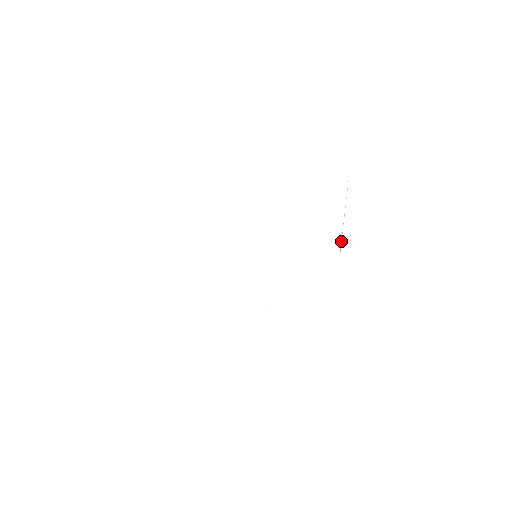
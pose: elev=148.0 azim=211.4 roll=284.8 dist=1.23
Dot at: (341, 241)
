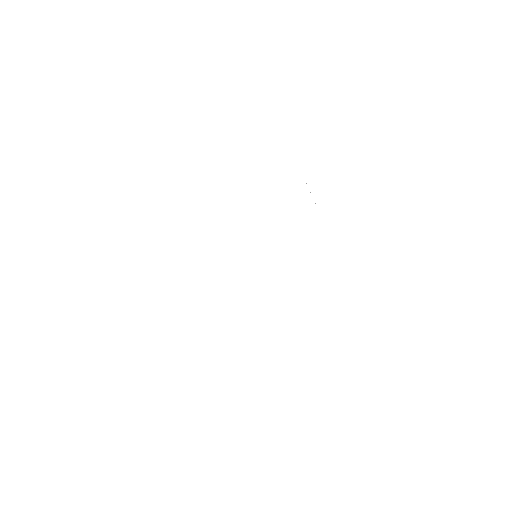
Dot at: occluded
